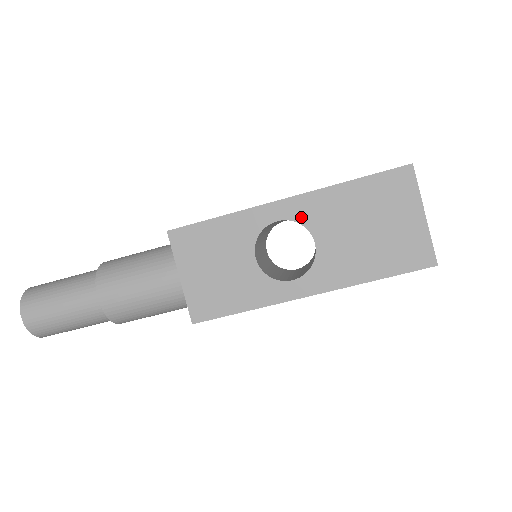
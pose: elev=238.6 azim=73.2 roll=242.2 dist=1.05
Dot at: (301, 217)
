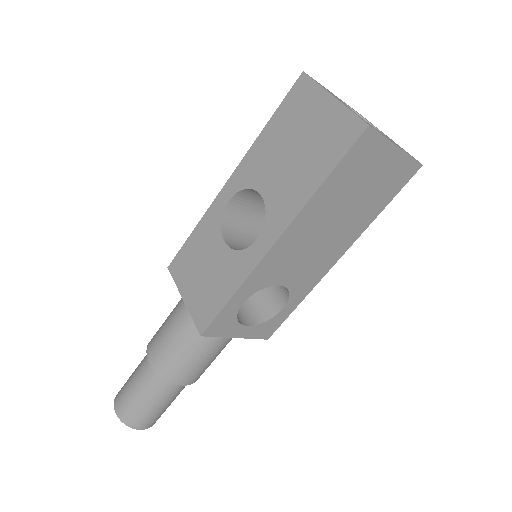
Dot at: (243, 183)
